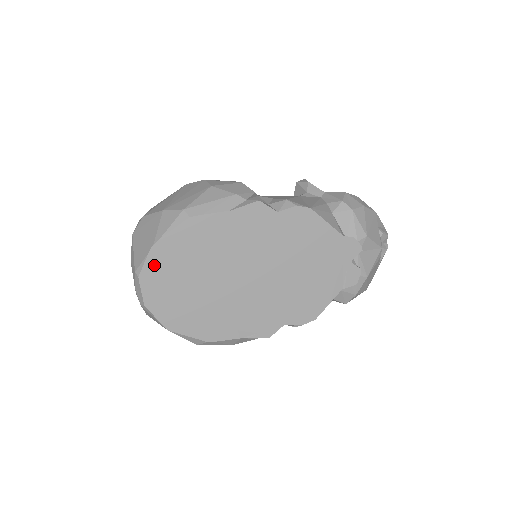
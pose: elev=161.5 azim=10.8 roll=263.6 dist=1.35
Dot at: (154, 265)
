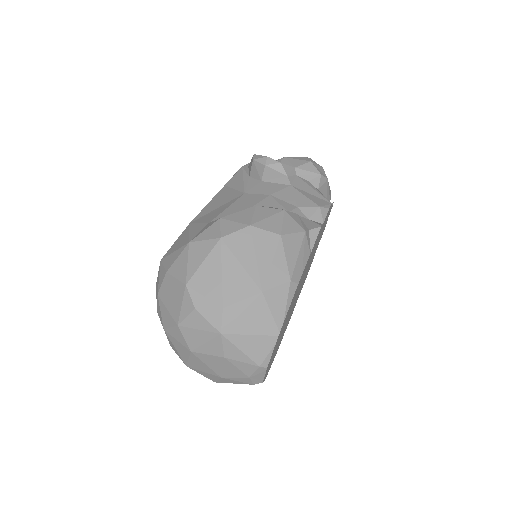
Dot at: occluded
